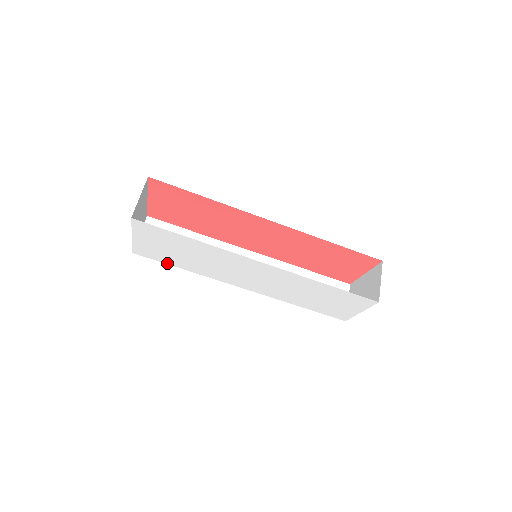
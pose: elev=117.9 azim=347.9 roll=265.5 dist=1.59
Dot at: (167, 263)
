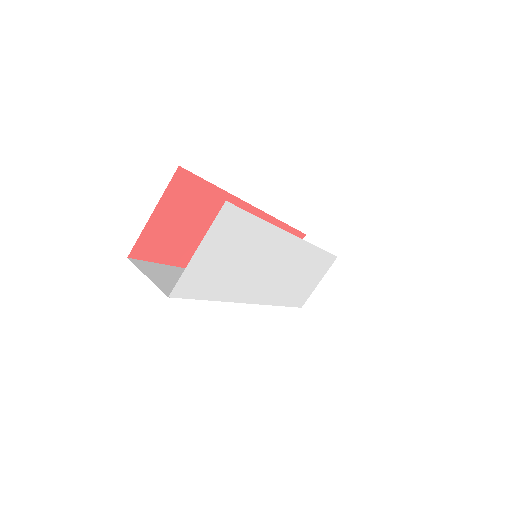
Dot at: (201, 297)
